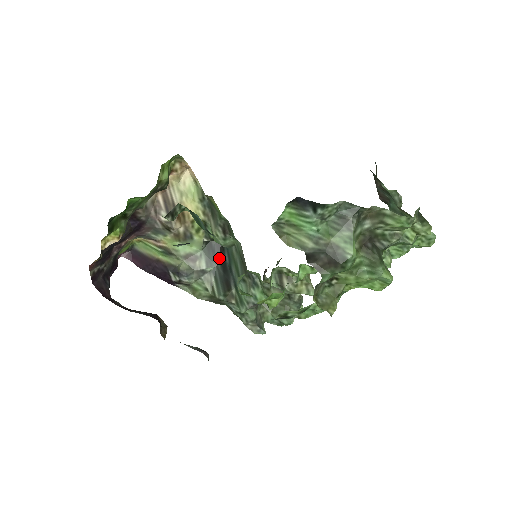
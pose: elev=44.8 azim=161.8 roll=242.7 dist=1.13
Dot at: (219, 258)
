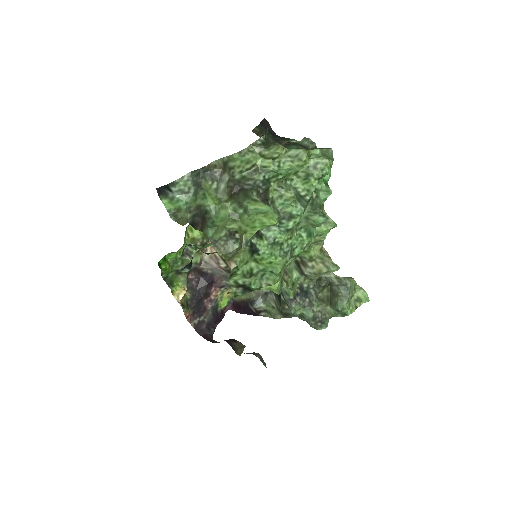
Dot at: occluded
